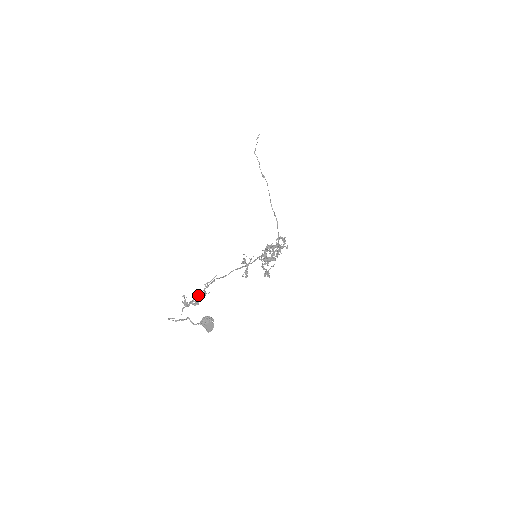
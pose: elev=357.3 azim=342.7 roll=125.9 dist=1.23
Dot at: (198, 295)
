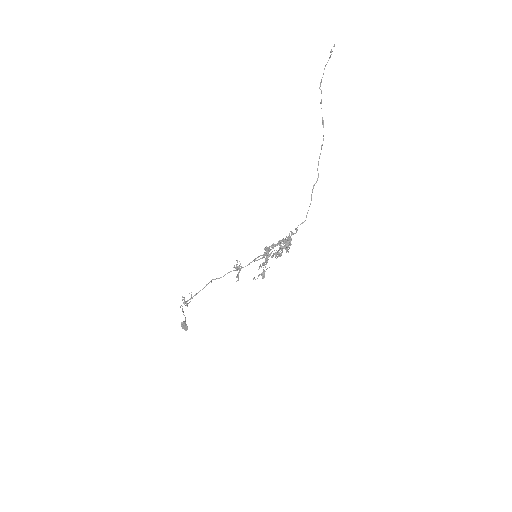
Dot at: occluded
